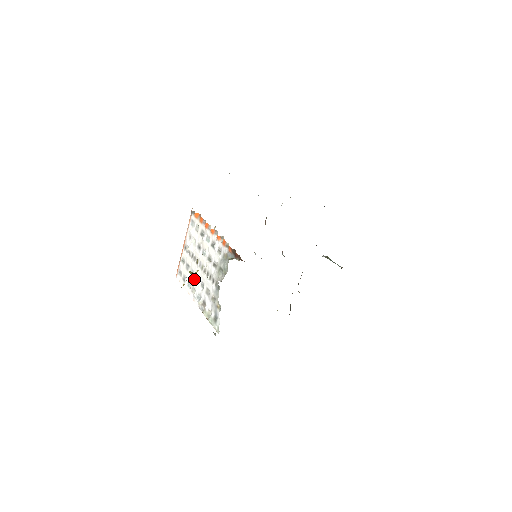
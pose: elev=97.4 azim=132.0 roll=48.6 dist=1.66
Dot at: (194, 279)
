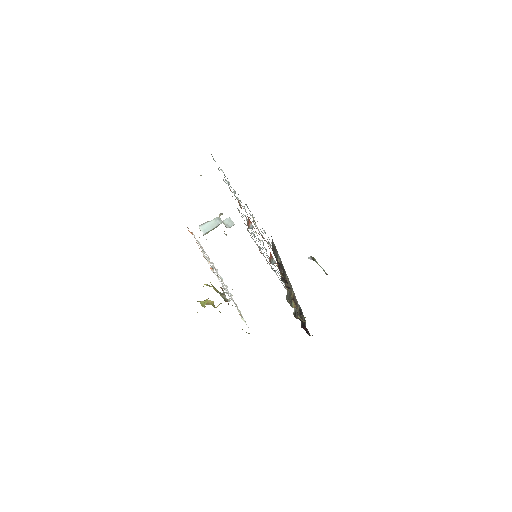
Dot at: (220, 278)
